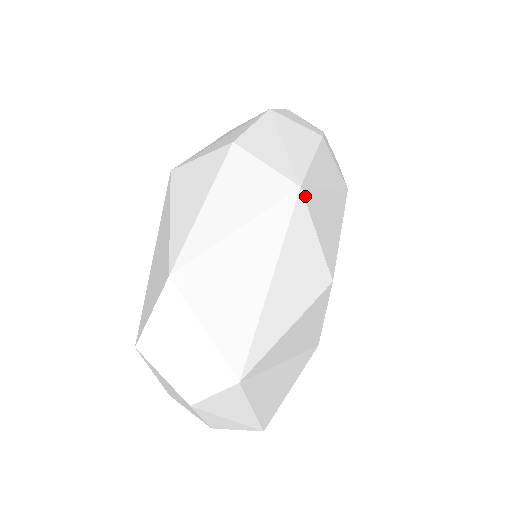
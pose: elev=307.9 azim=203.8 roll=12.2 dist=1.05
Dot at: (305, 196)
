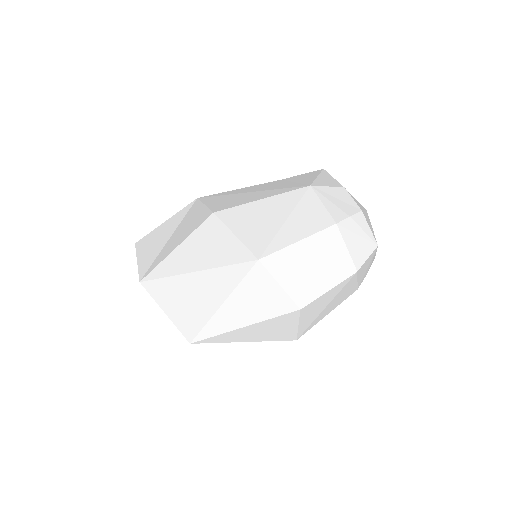
Dot at: occluded
